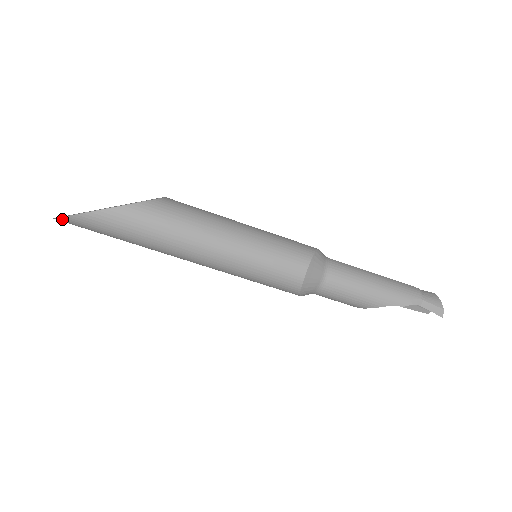
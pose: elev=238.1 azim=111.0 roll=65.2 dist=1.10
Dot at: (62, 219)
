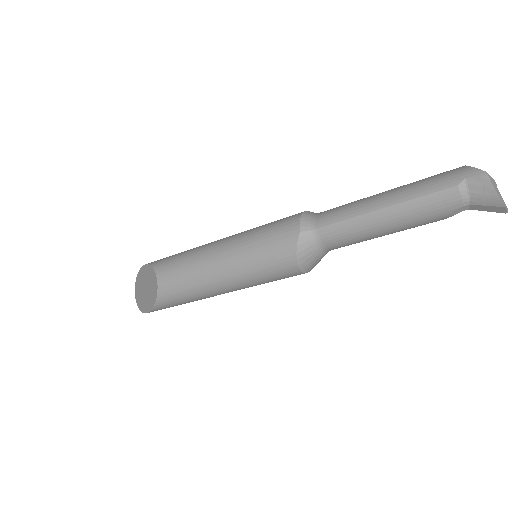
Dot at: occluded
